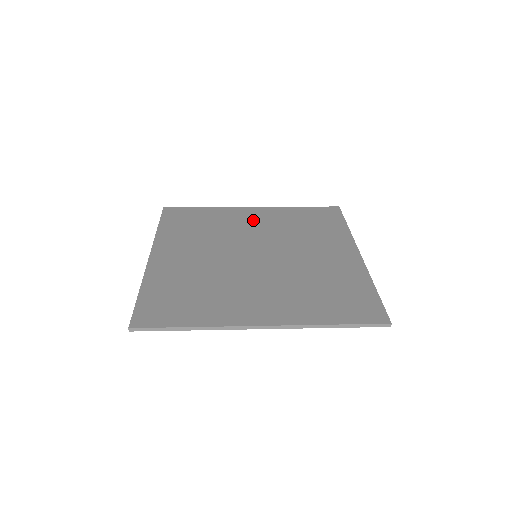
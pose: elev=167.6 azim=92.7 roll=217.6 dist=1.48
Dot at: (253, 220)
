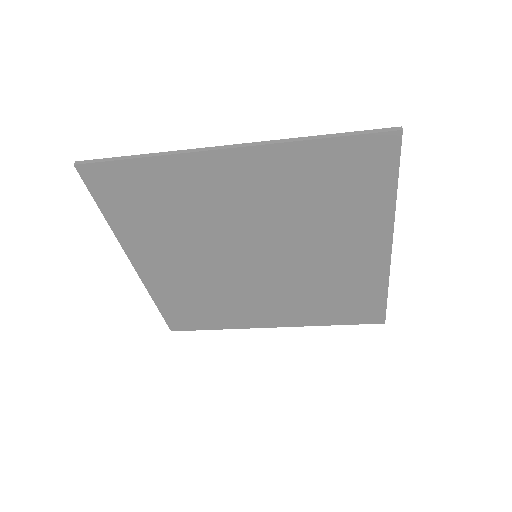
Dot at: (269, 305)
